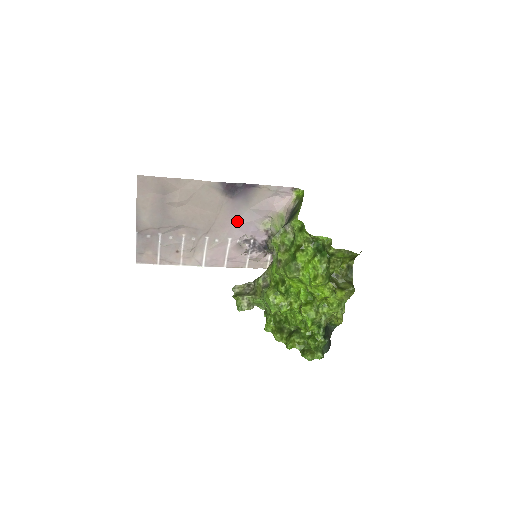
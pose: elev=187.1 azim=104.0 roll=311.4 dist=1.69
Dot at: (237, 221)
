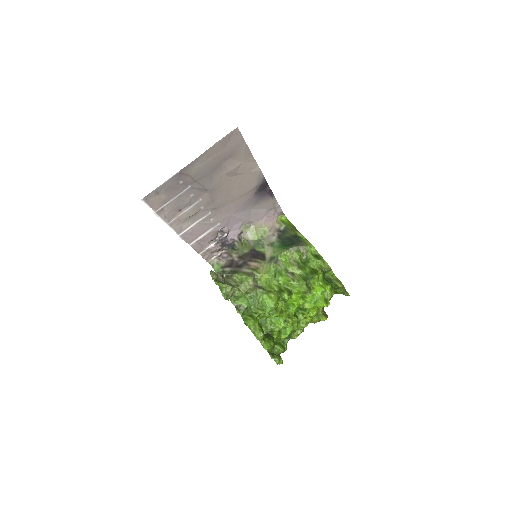
Dot at: (237, 213)
